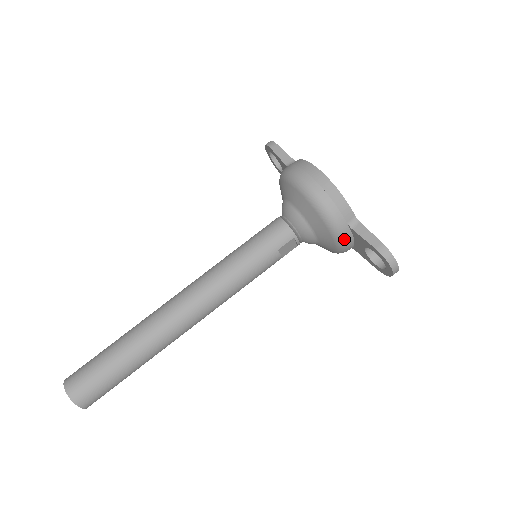
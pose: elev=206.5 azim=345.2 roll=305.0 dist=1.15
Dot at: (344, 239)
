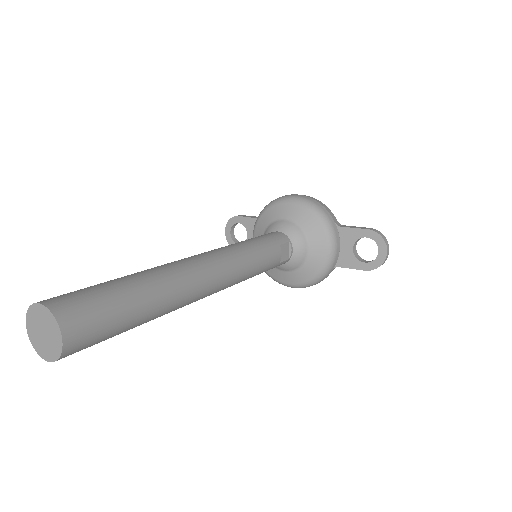
Dot at: (335, 238)
